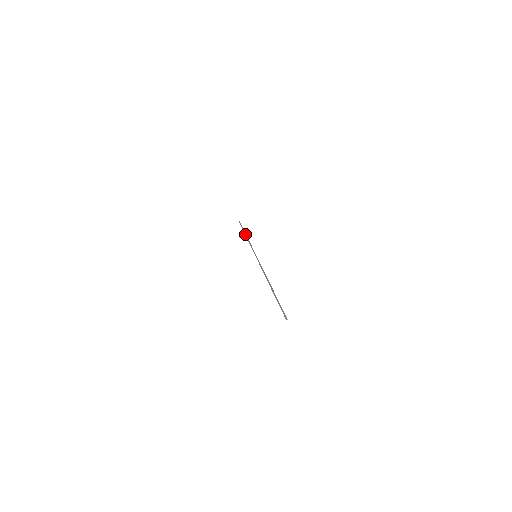
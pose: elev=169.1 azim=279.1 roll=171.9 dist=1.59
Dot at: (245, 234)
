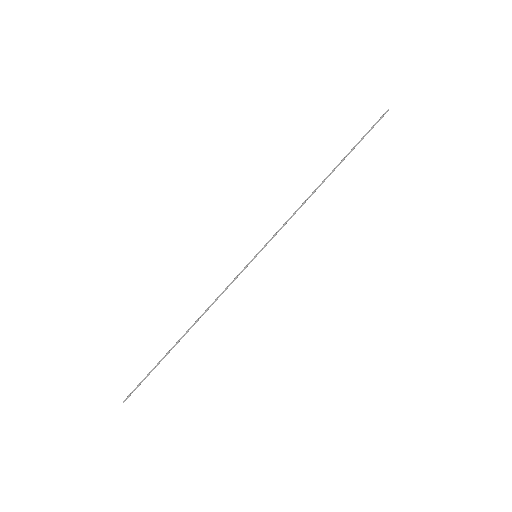
Dot at: (329, 174)
